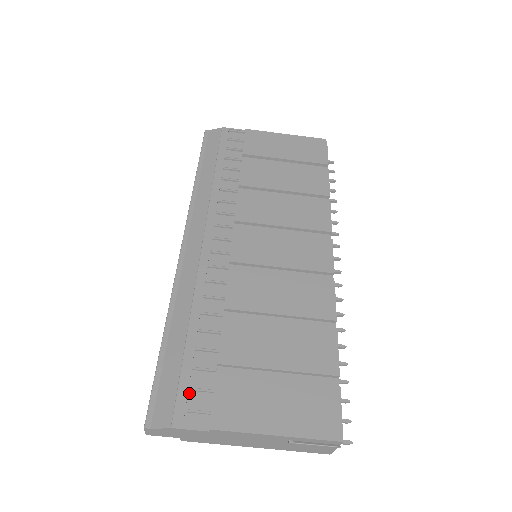
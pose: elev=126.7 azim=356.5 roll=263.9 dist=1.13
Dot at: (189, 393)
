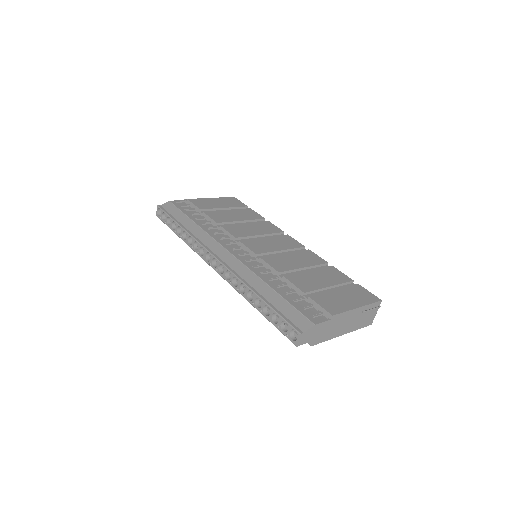
Dot at: (304, 311)
